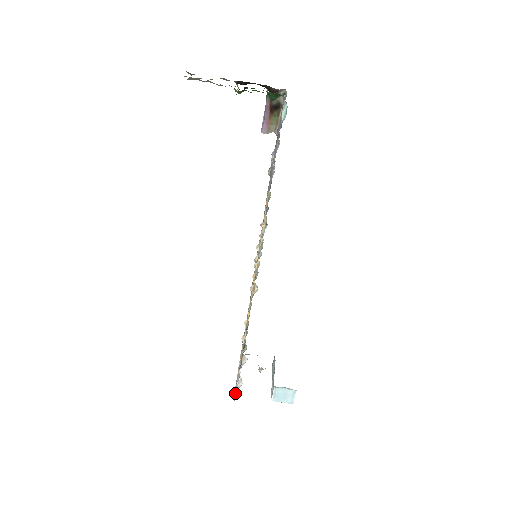
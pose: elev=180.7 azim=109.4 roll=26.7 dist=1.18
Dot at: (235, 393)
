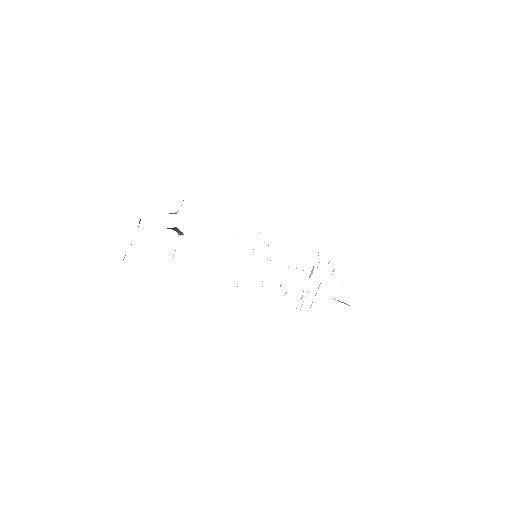
Dot at: occluded
